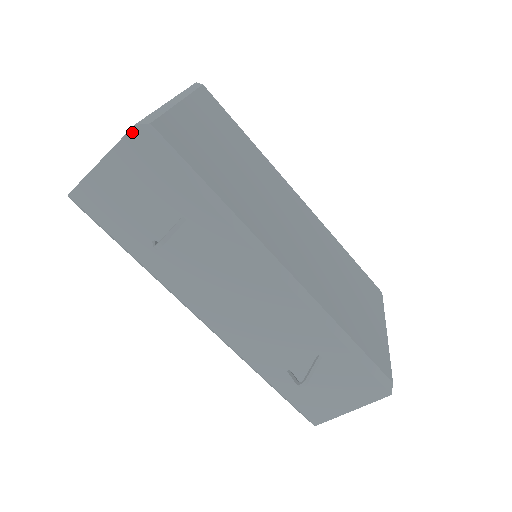
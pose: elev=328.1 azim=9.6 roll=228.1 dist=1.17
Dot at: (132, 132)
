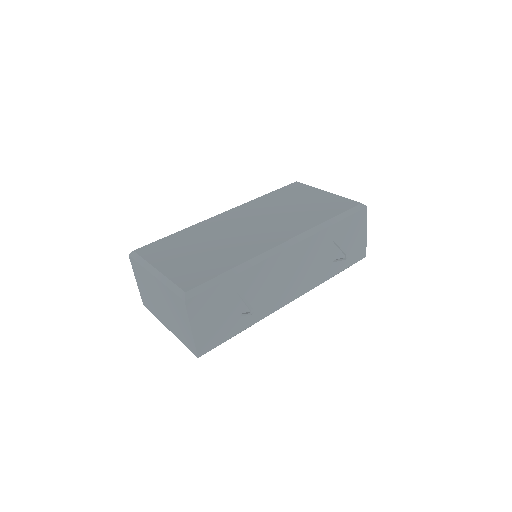
Dot at: (187, 305)
